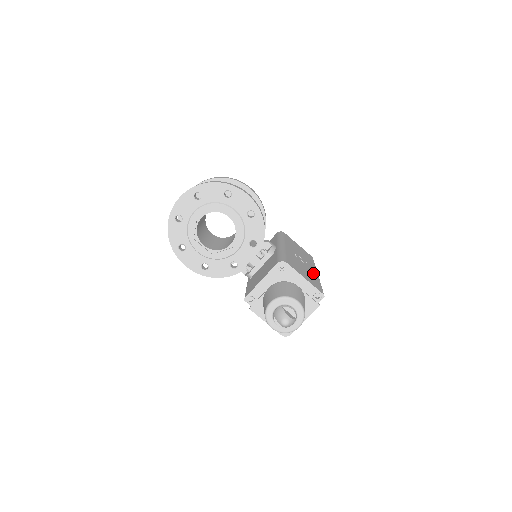
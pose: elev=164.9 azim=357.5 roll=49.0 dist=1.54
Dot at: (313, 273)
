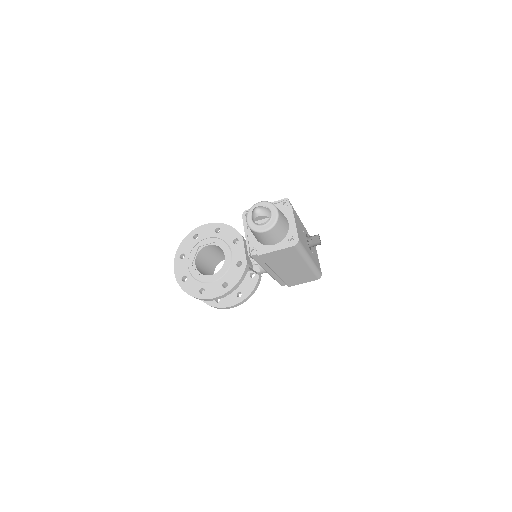
Dot at: occluded
